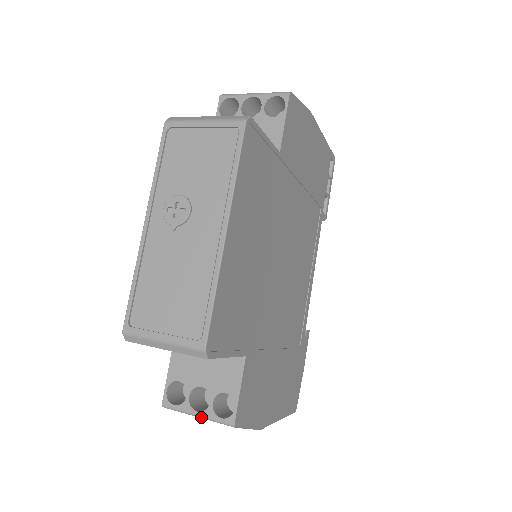
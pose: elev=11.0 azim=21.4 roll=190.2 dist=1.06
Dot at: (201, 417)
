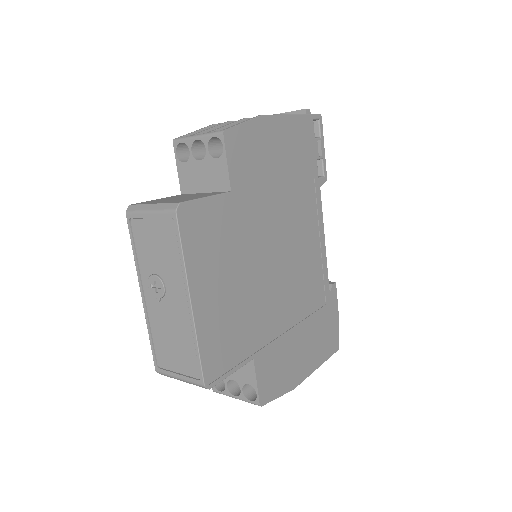
Dot at: occluded
